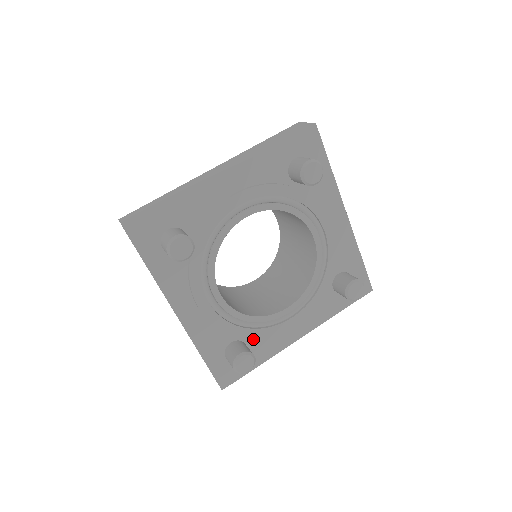
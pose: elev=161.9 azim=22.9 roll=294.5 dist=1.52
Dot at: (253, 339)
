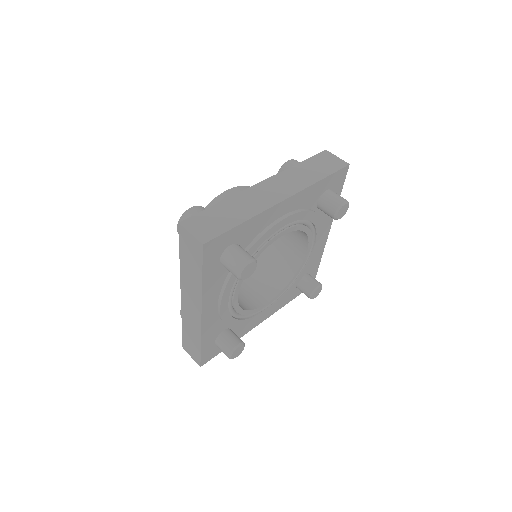
Dot at: occluded
